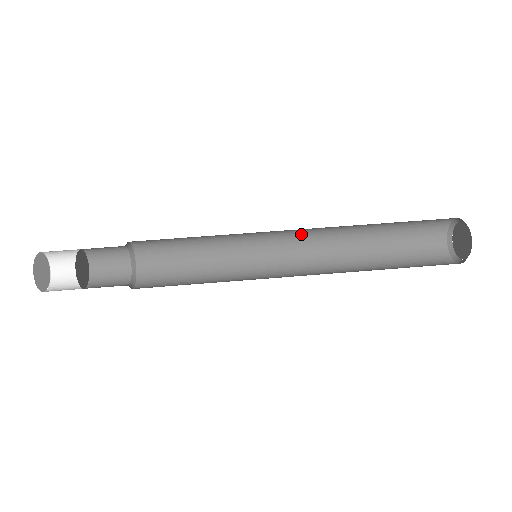
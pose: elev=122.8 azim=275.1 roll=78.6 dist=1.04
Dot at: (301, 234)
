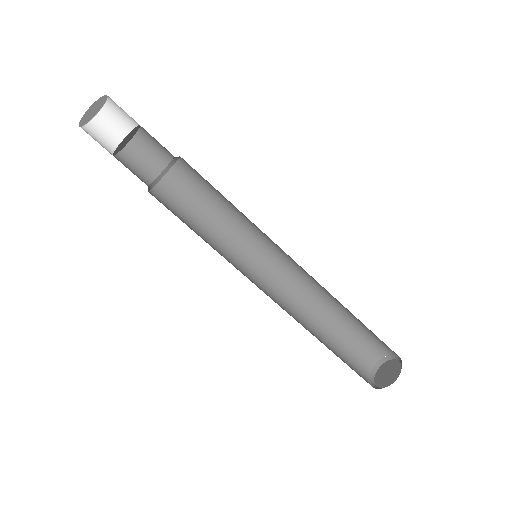
Dot at: (302, 268)
